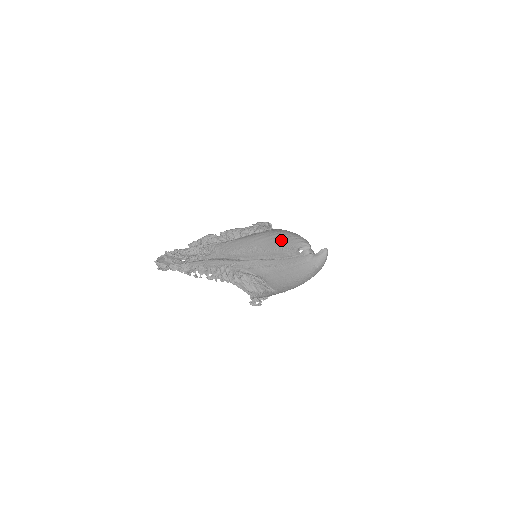
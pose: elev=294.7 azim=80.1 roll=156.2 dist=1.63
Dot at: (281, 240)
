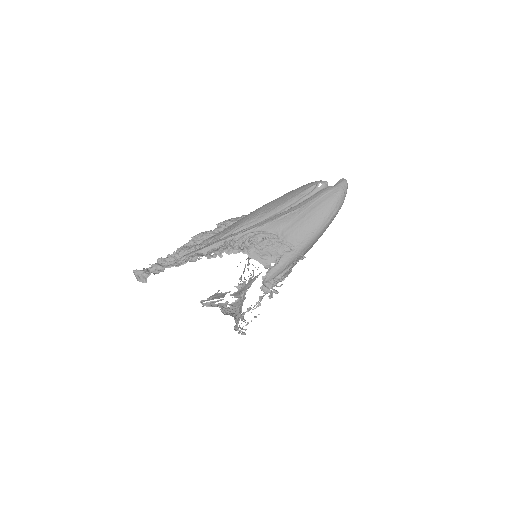
Dot at: (294, 191)
